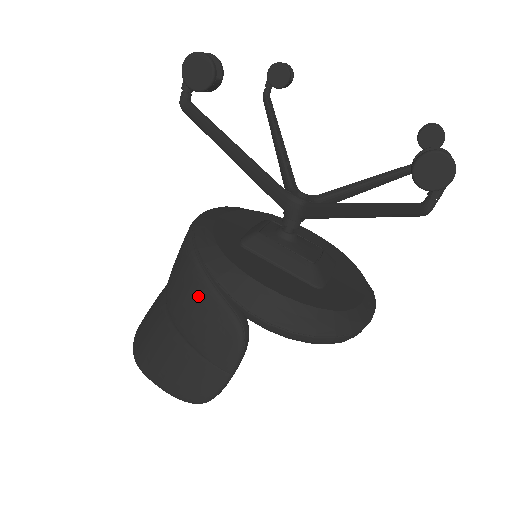
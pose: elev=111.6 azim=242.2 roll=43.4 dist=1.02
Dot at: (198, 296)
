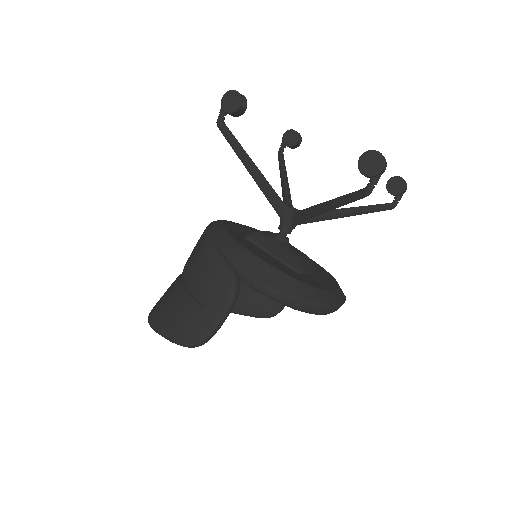
Dot at: (207, 260)
